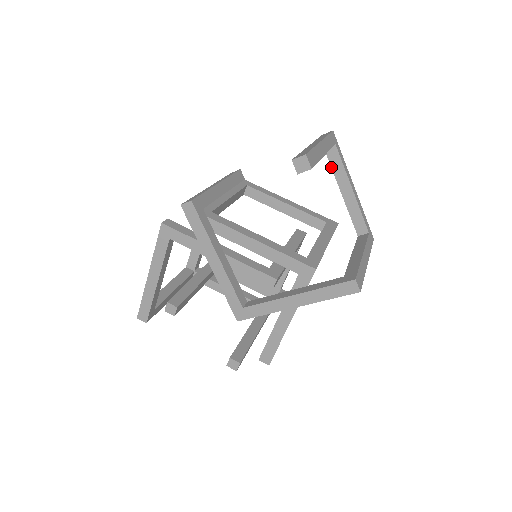
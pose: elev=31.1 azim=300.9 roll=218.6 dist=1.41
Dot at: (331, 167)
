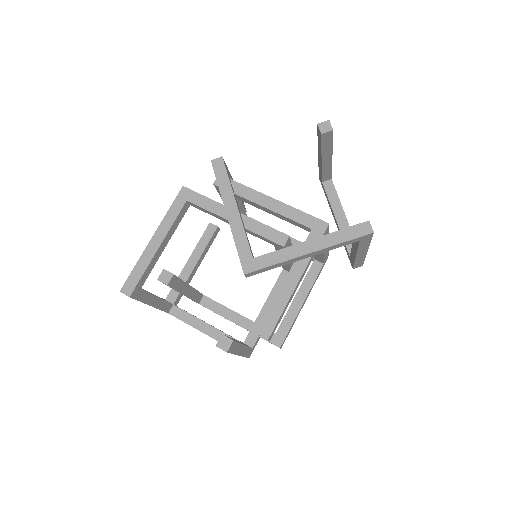
Dot at: (327, 197)
